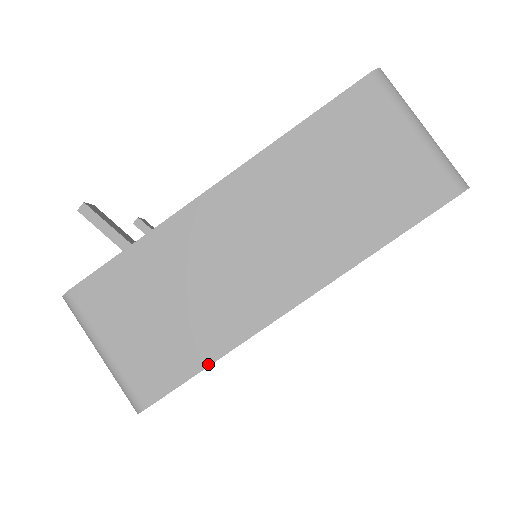
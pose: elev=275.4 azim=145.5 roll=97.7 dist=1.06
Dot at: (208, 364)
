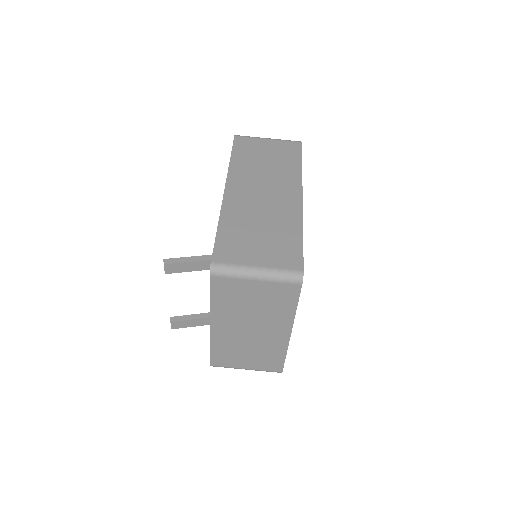
Dot at: (302, 236)
